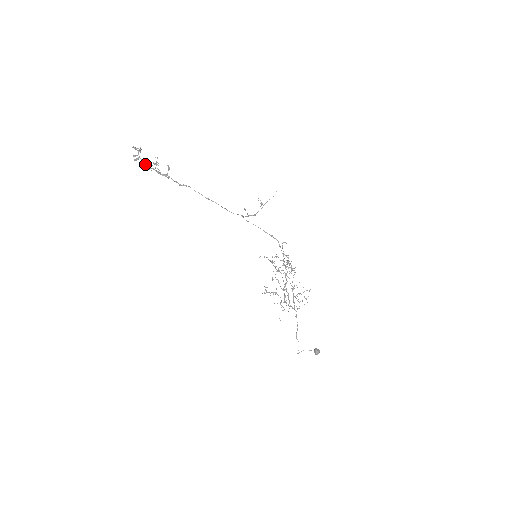
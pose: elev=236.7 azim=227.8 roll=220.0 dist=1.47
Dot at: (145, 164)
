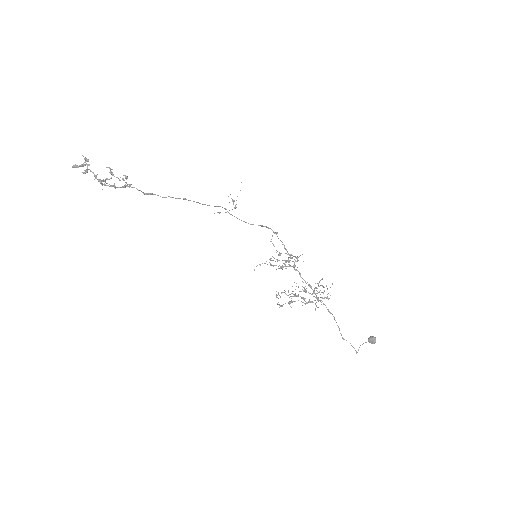
Dot at: (96, 178)
